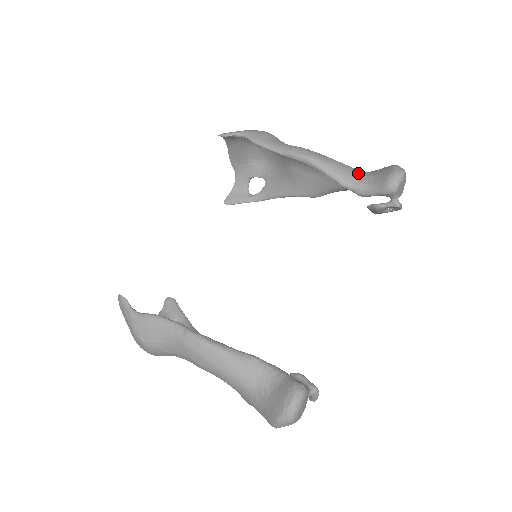
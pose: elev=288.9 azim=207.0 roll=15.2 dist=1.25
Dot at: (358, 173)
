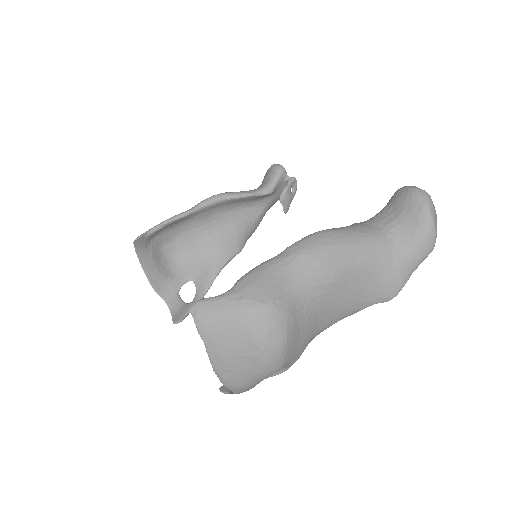
Dot at: occluded
